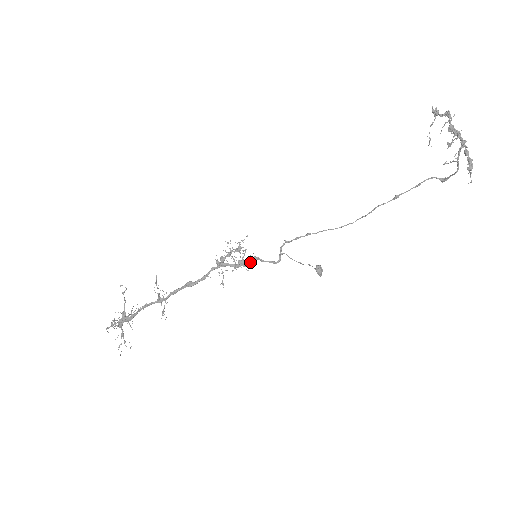
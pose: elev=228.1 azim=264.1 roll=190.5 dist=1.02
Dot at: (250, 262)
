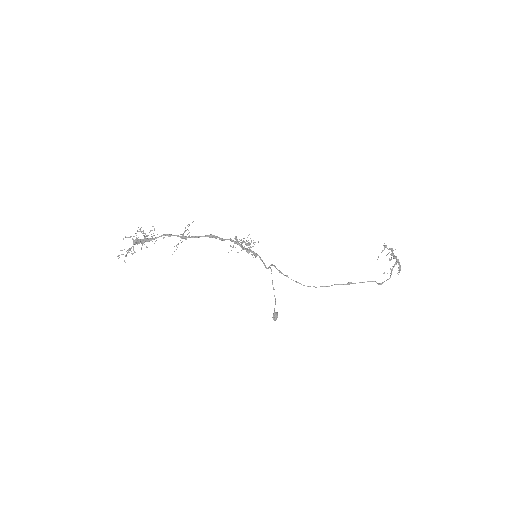
Dot at: (253, 253)
